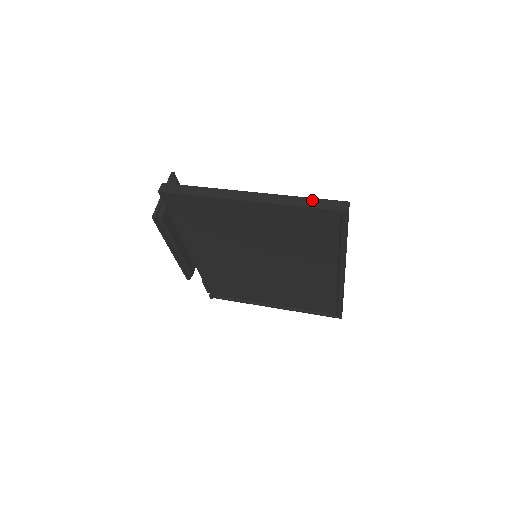
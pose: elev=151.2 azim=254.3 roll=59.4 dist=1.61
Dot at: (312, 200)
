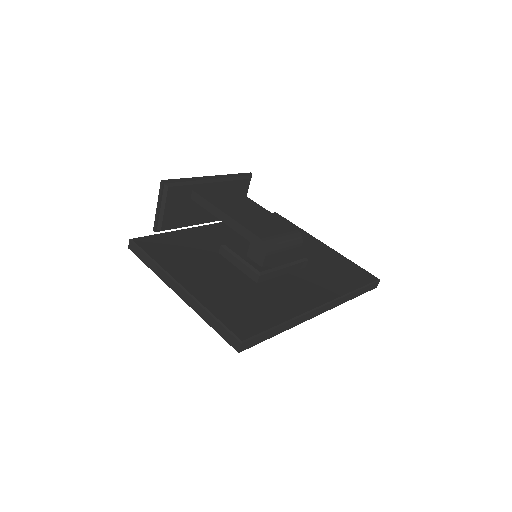
Dot at: (216, 323)
